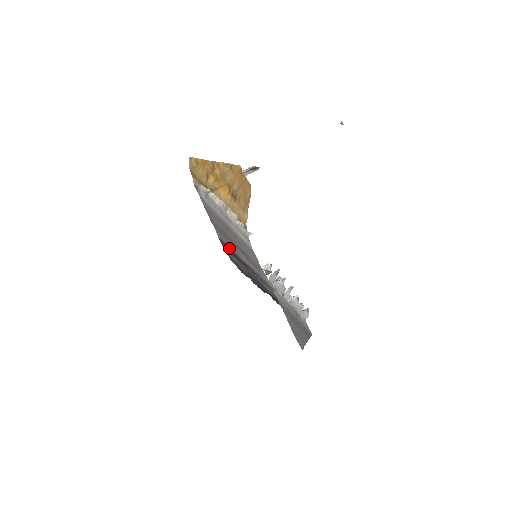
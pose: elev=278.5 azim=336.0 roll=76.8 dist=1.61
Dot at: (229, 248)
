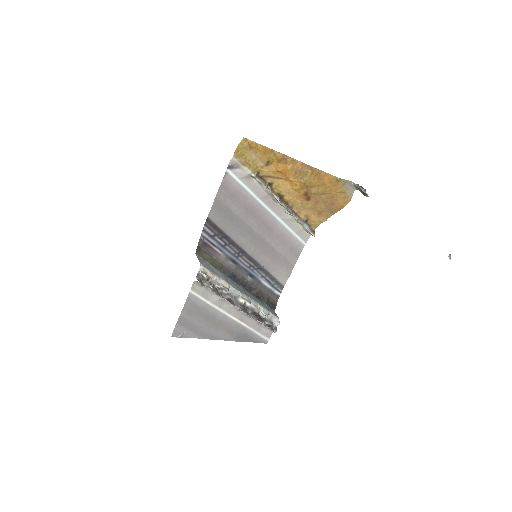
Dot at: (222, 231)
